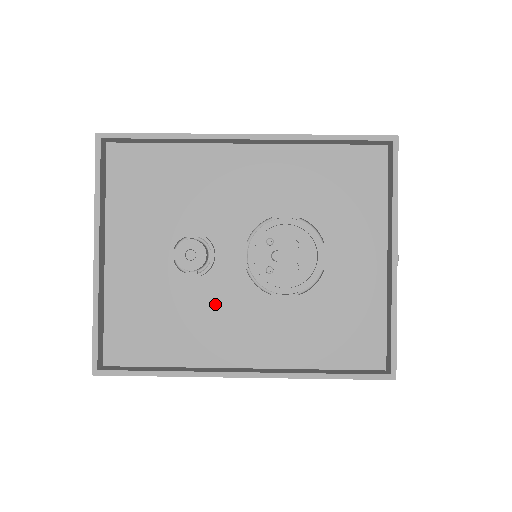
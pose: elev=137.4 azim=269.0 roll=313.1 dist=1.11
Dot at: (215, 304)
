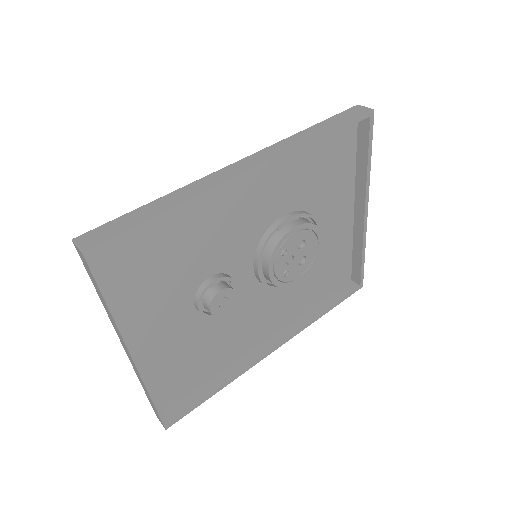
Dot at: (240, 316)
